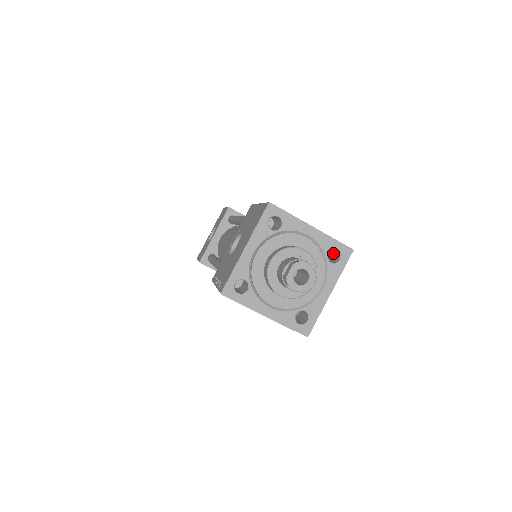
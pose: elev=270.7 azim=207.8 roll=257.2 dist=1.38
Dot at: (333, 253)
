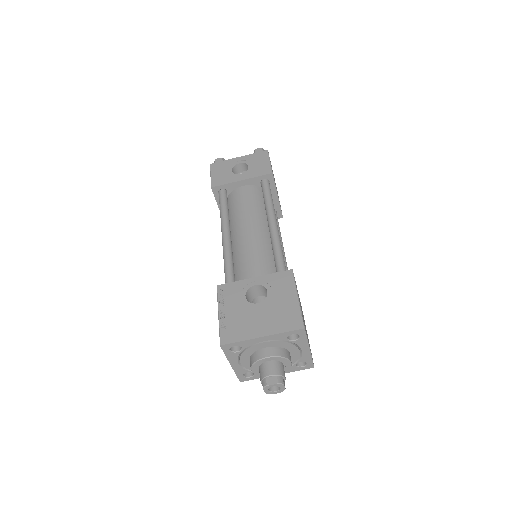
Dot at: occluded
